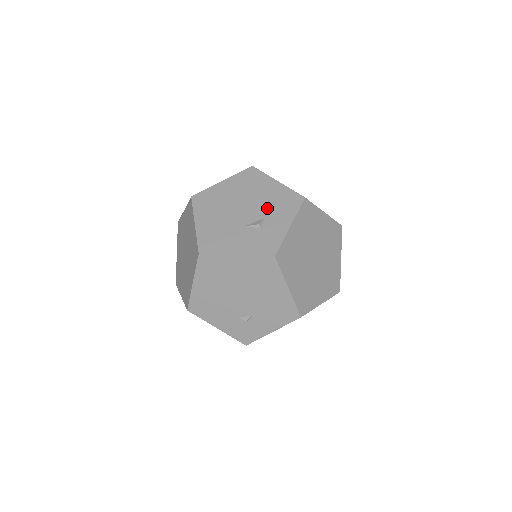
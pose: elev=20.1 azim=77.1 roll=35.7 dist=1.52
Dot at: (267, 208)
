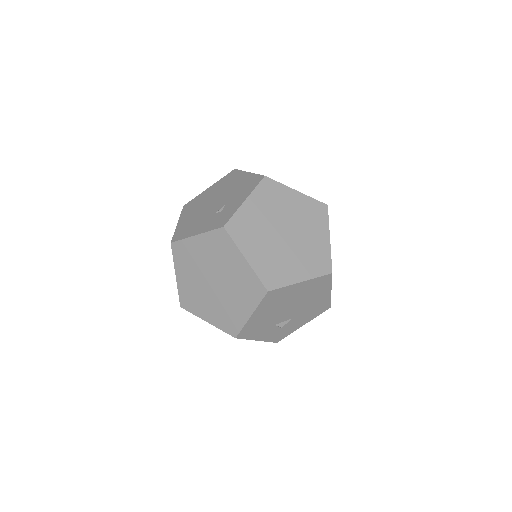
Dot at: occluded
